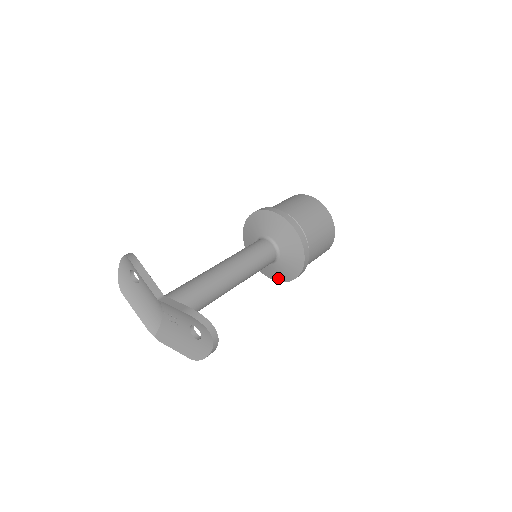
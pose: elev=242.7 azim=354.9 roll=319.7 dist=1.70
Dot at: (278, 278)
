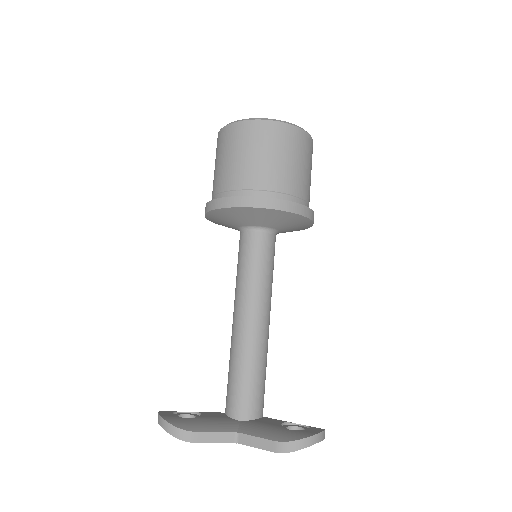
Dot at: occluded
